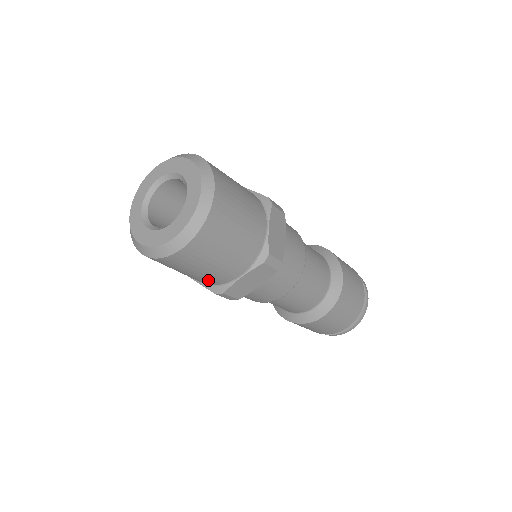
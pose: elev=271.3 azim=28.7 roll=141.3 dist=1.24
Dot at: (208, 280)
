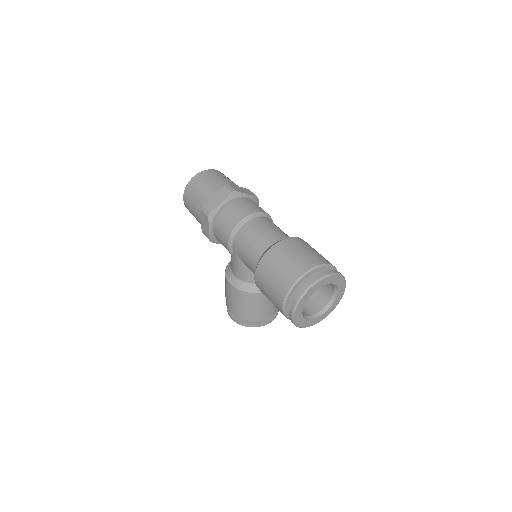
Dot at: (201, 203)
